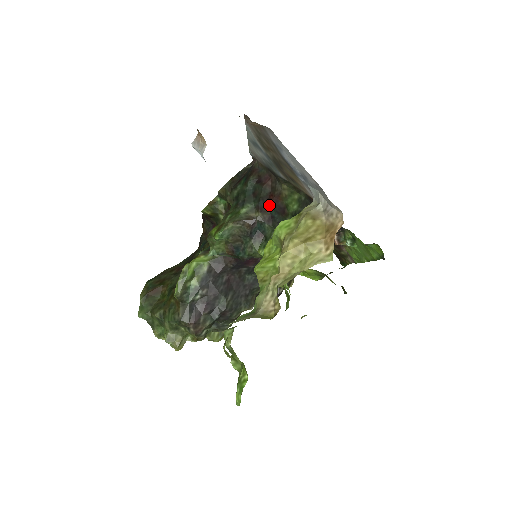
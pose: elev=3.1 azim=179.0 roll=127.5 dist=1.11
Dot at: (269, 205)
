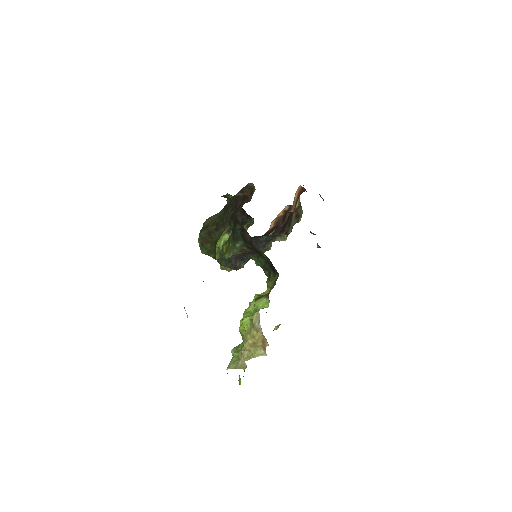
Dot at: occluded
